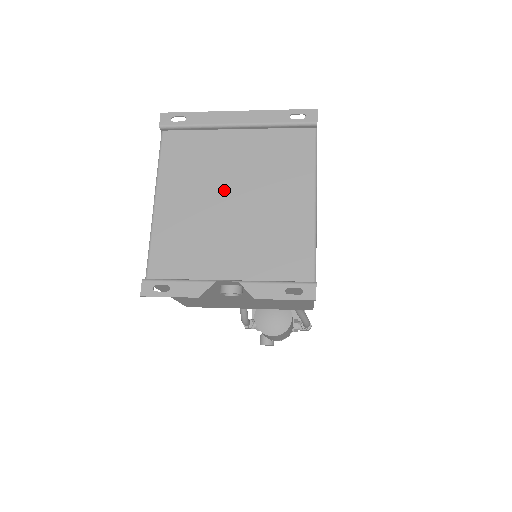
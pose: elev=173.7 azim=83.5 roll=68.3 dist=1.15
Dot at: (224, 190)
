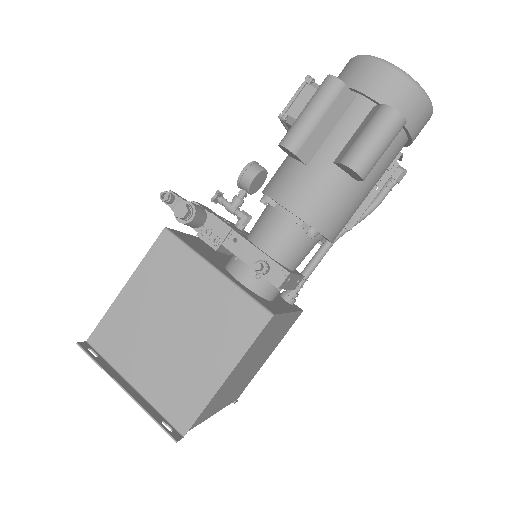
Dot at: occluded
